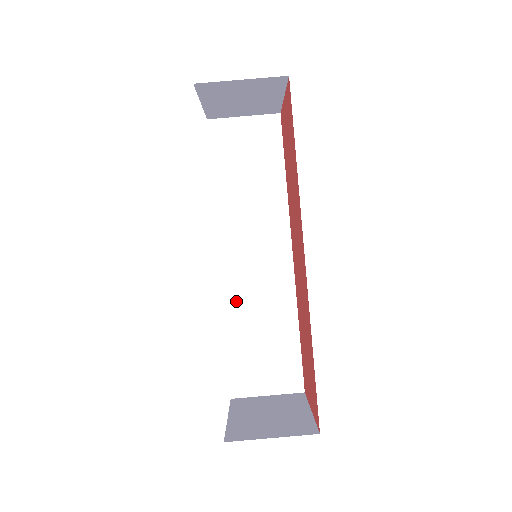
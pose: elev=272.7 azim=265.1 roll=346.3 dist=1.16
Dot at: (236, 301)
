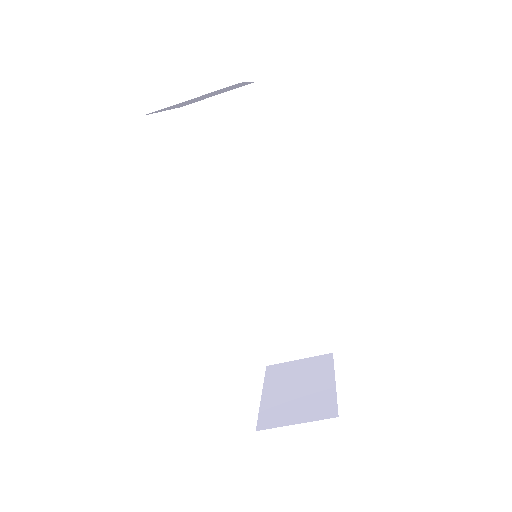
Dot at: (252, 284)
